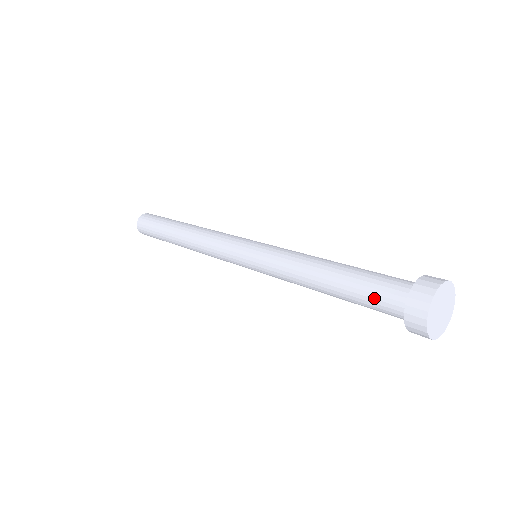
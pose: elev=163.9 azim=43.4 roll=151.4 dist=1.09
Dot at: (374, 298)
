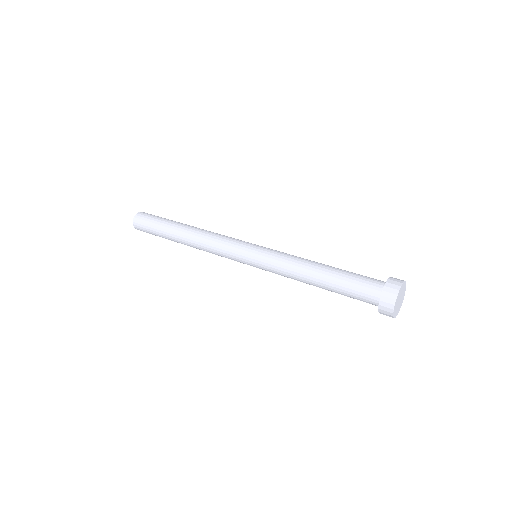
Dot at: (360, 281)
